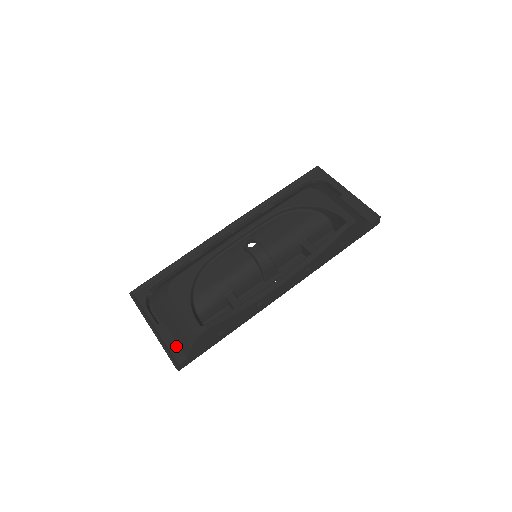
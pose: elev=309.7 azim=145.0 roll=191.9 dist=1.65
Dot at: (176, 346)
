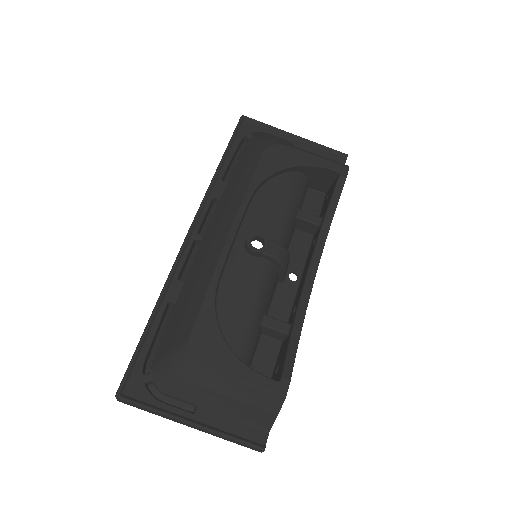
Dot at: (244, 425)
